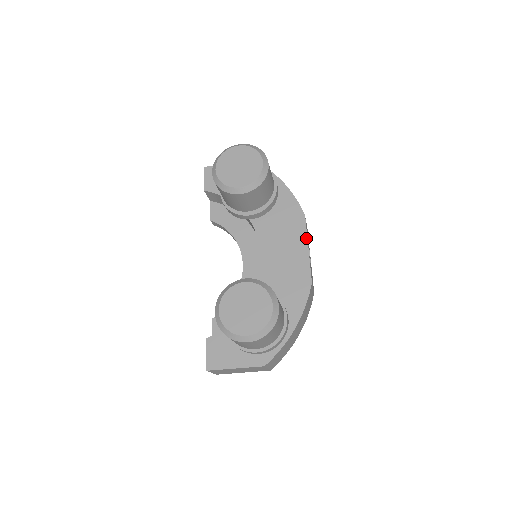
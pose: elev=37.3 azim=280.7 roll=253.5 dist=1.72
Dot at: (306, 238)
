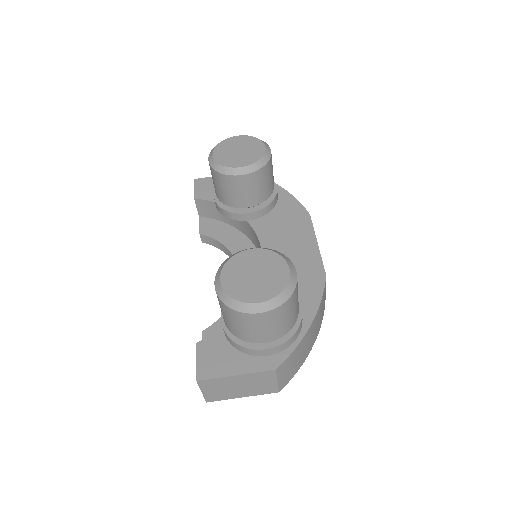
Dot at: (314, 234)
